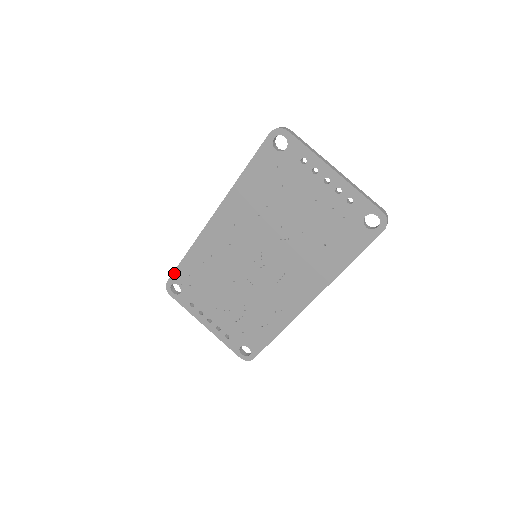
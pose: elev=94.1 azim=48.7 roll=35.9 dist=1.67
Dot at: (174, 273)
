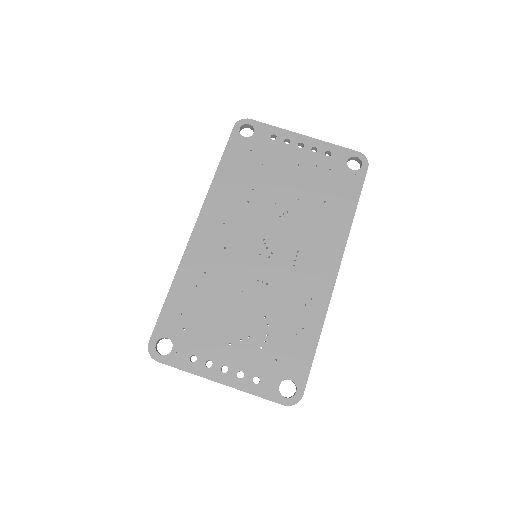
Dot at: (158, 322)
